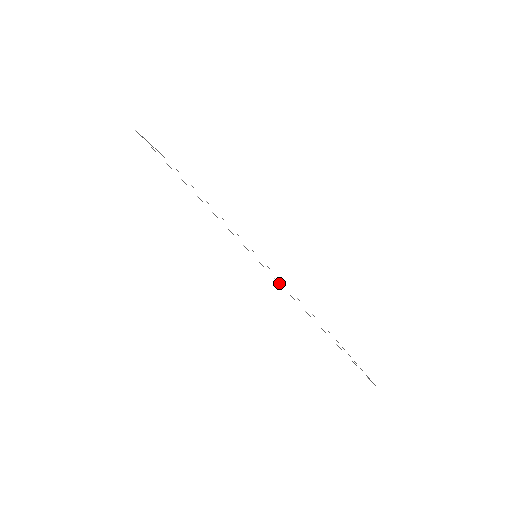
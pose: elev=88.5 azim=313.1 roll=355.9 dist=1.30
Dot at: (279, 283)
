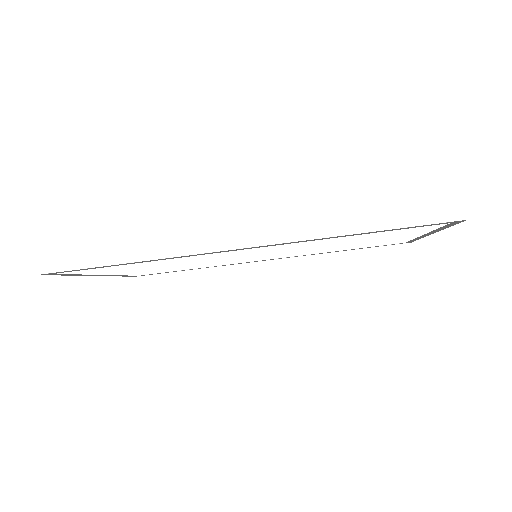
Dot at: occluded
